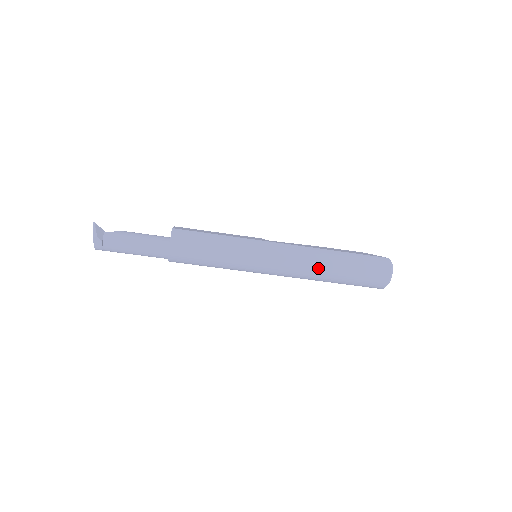
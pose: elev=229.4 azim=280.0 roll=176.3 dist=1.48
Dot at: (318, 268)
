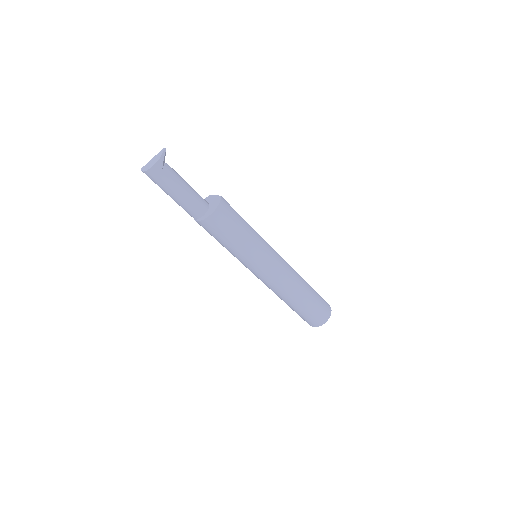
Dot at: (295, 289)
